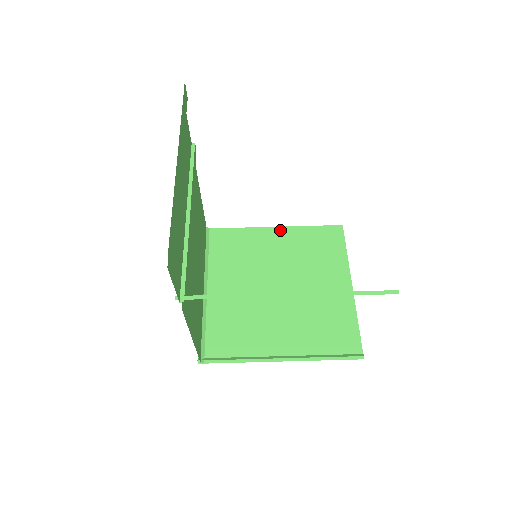
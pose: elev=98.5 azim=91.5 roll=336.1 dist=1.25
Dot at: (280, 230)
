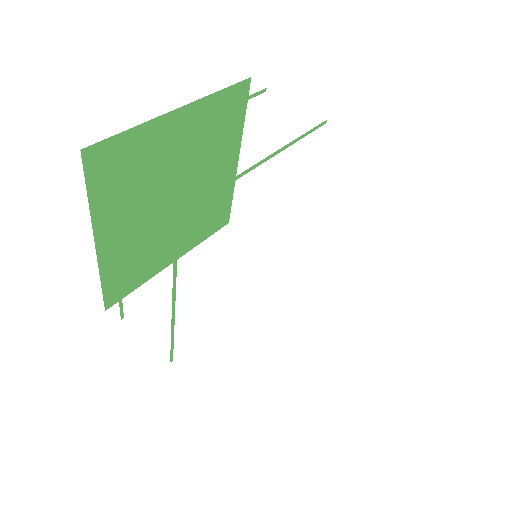
Dot at: occluded
